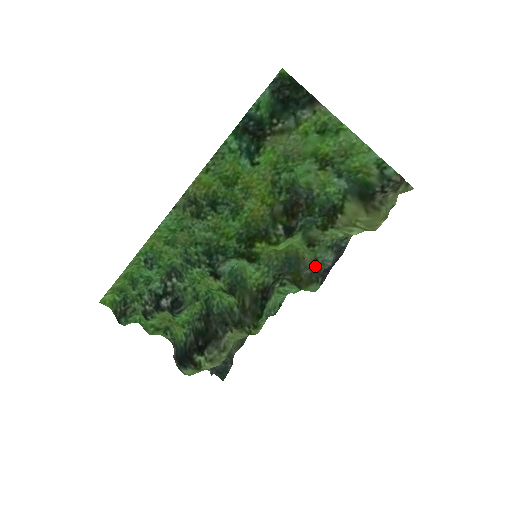
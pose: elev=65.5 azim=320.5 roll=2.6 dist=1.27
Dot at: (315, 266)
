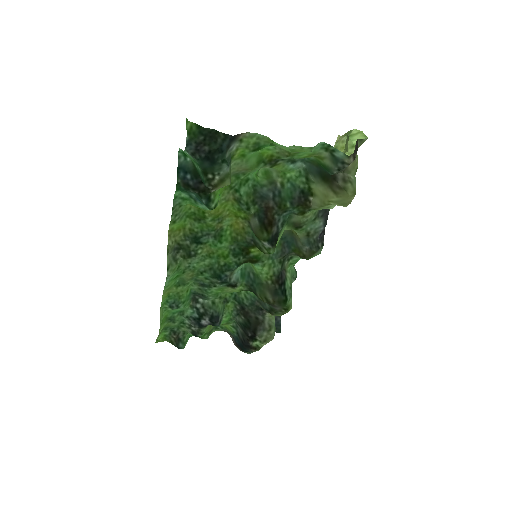
Dot at: (310, 238)
